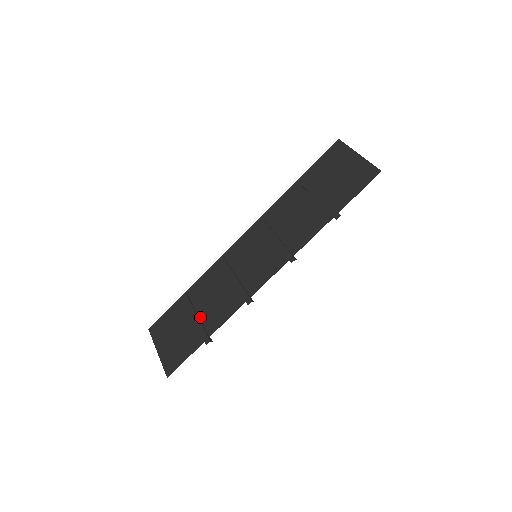
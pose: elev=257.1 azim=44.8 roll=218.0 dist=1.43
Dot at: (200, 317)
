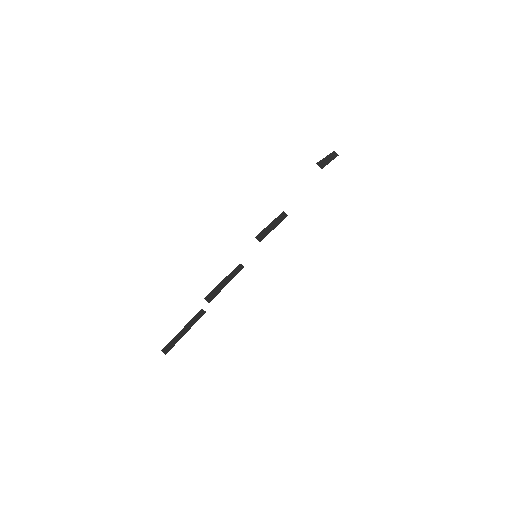
Dot at: (185, 330)
